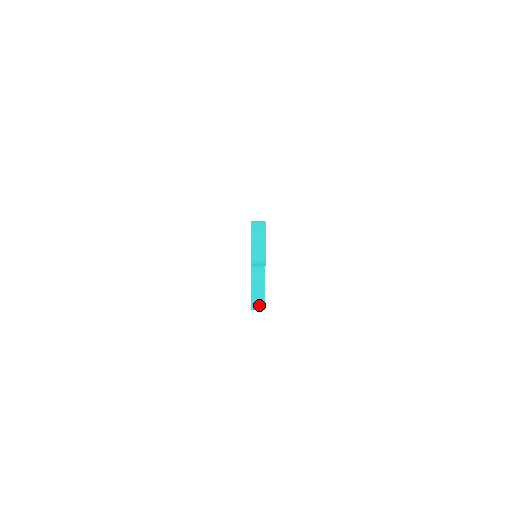
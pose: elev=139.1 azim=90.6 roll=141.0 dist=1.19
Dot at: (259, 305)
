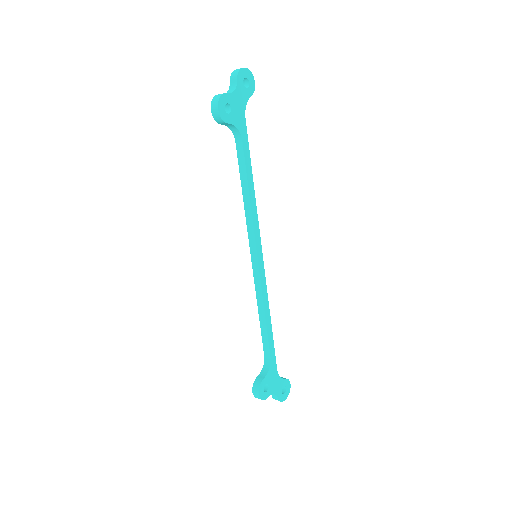
Dot at: (217, 98)
